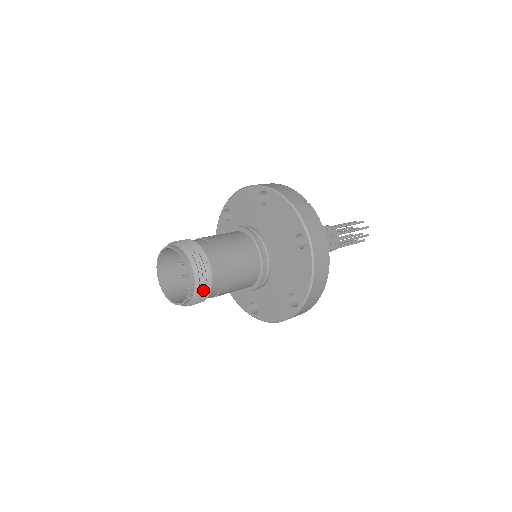
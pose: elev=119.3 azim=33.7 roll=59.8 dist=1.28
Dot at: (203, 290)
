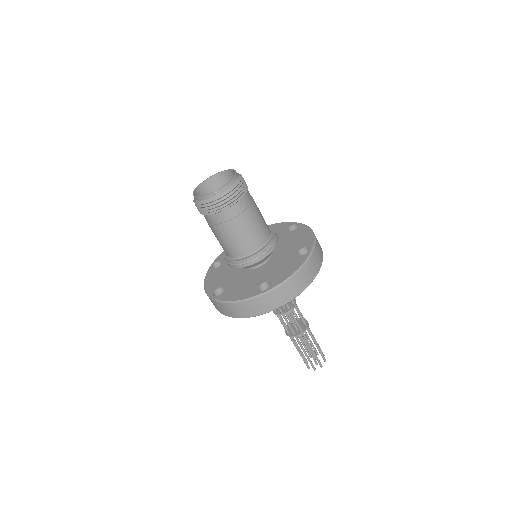
Dot at: (228, 199)
